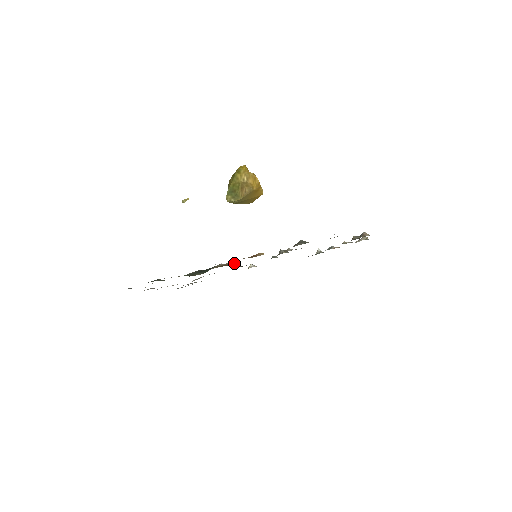
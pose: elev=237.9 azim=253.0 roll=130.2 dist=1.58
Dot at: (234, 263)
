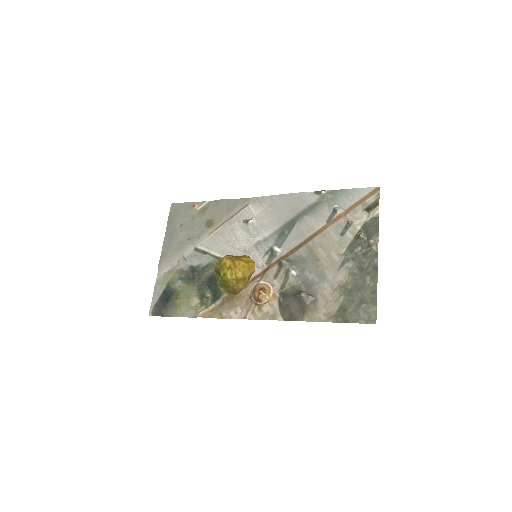
Dot at: occluded
